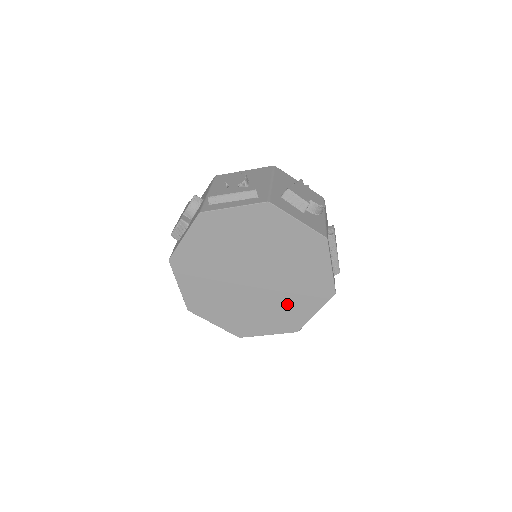
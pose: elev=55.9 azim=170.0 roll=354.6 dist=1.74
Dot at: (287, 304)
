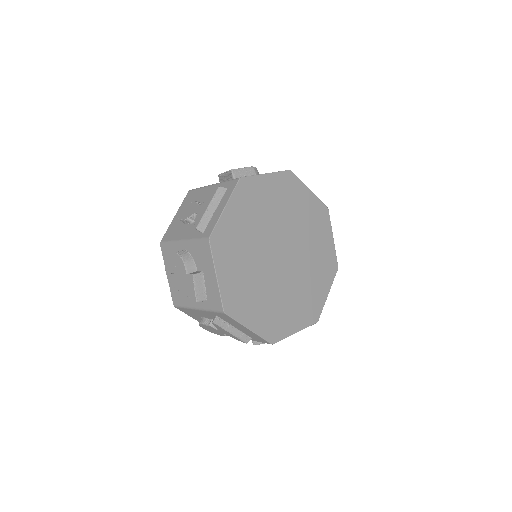
Dot at: (315, 252)
